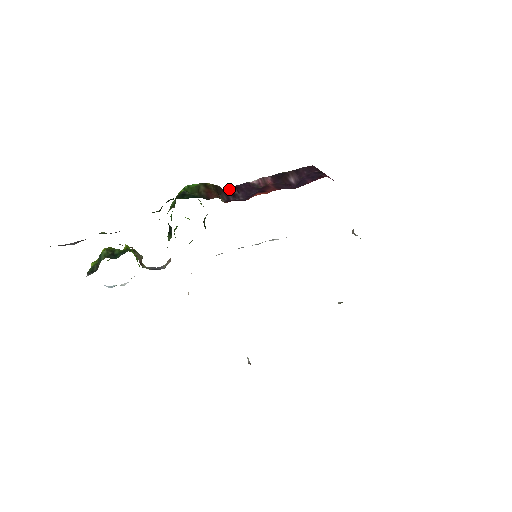
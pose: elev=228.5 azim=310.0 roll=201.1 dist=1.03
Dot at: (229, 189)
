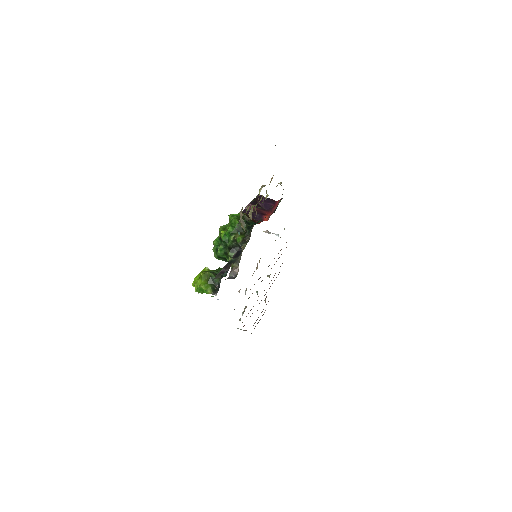
Dot at: occluded
